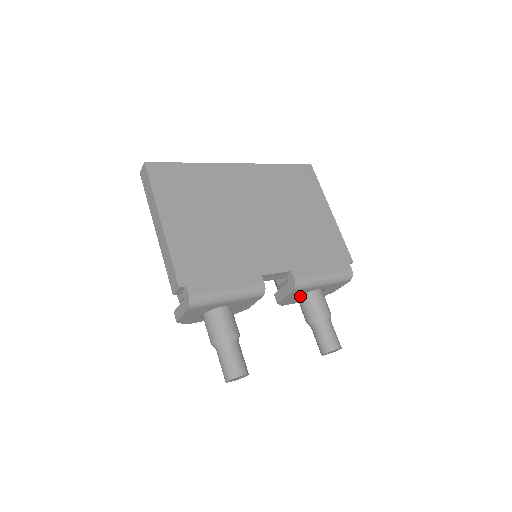
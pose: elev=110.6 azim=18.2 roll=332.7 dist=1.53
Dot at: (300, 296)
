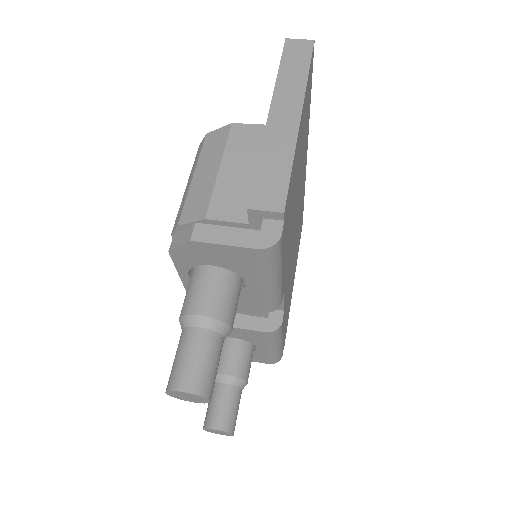
Dot at: (237, 338)
